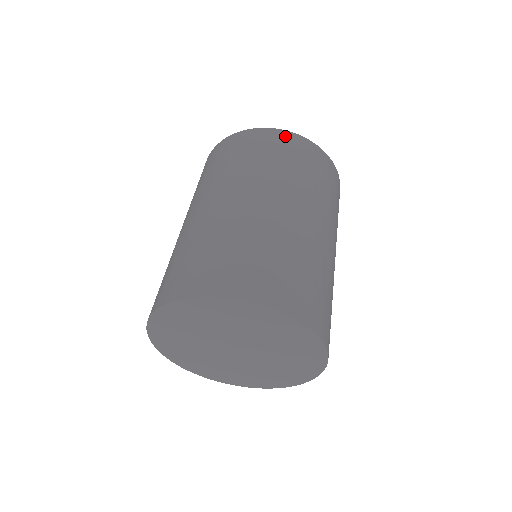
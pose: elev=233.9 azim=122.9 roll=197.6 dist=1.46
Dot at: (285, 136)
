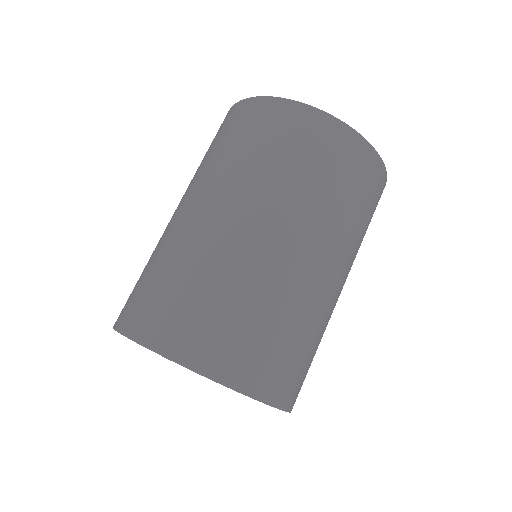
Dot at: (358, 147)
